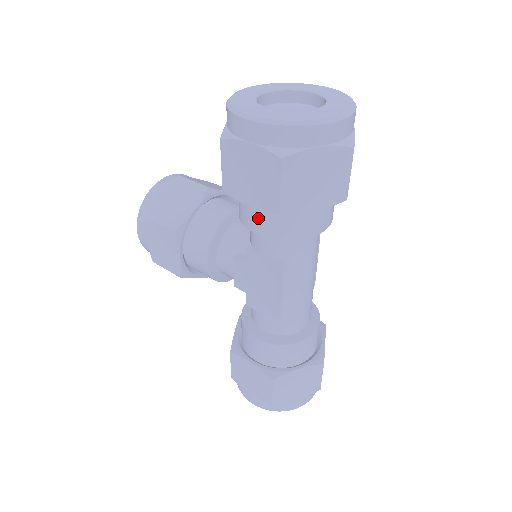
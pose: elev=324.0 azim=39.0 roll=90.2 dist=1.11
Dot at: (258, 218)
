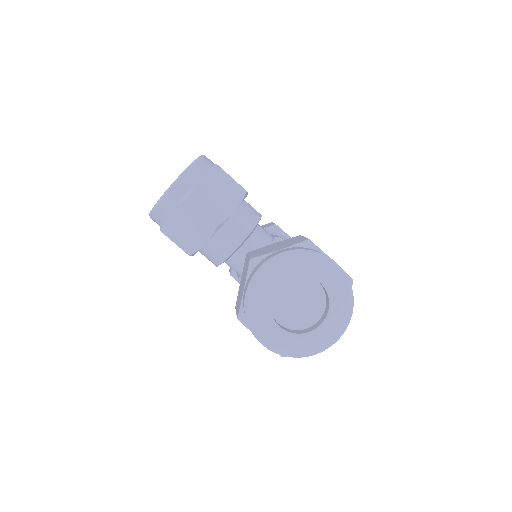
Dot at: occluded
